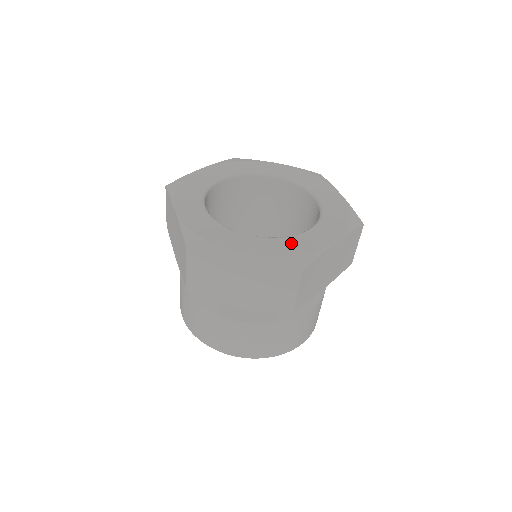
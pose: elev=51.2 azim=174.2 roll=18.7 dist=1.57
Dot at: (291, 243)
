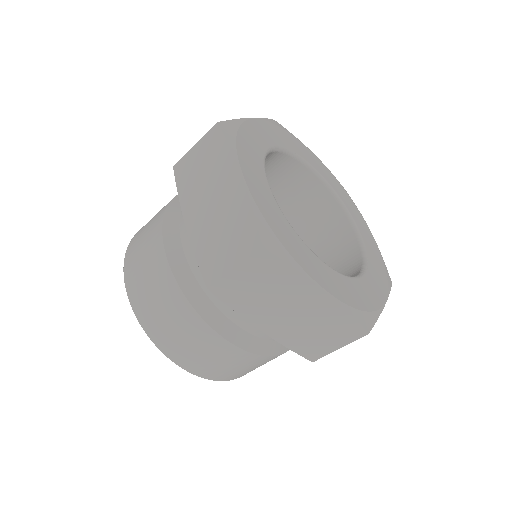
Dot at: (289, 232)
